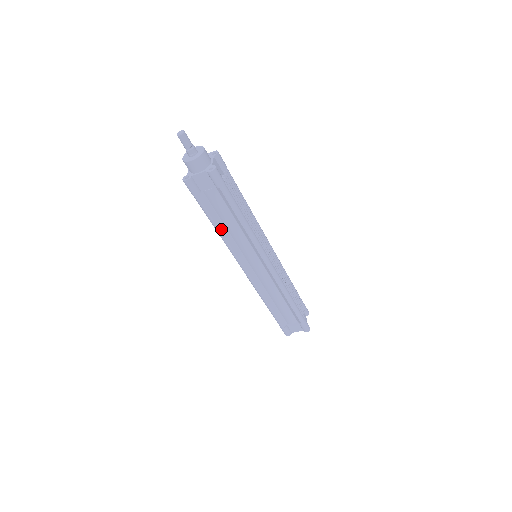
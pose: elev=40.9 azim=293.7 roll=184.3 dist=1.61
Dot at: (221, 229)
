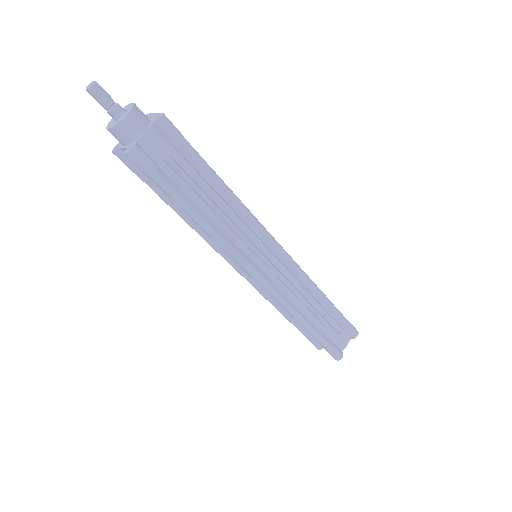
Dot at: (185, 217)
